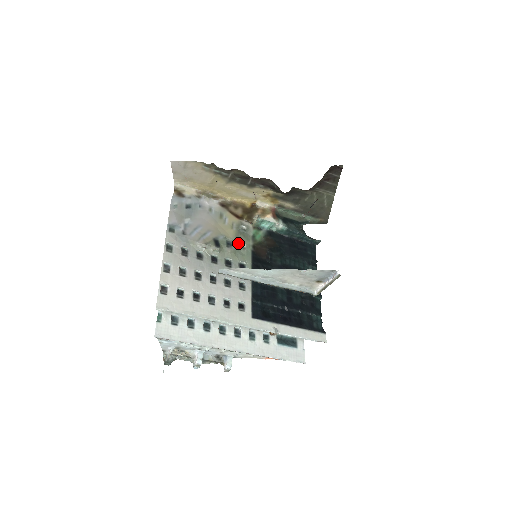
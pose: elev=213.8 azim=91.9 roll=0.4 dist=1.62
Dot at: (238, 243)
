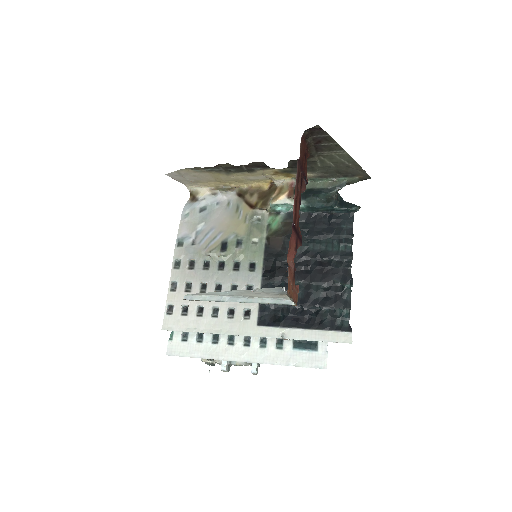
Dot at: (249, 239)
